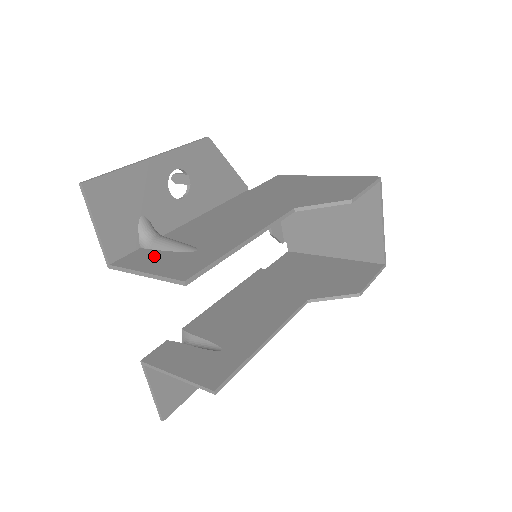
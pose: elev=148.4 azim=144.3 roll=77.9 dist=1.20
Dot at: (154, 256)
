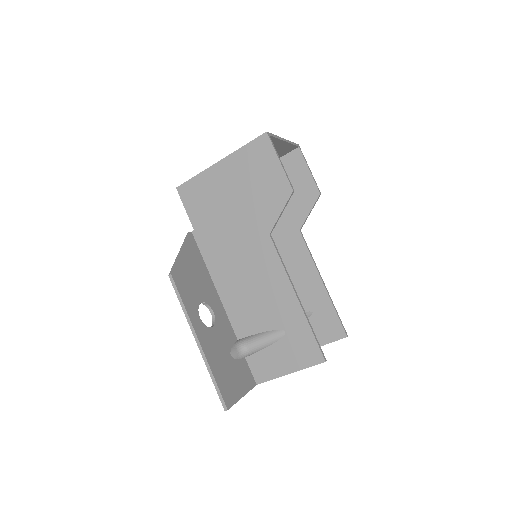
Dot at: (269, 358)
